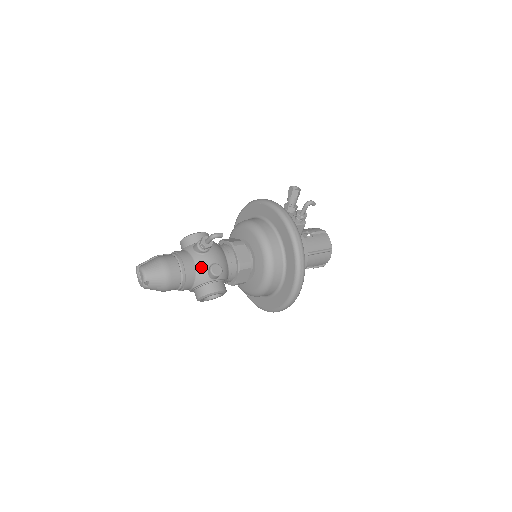
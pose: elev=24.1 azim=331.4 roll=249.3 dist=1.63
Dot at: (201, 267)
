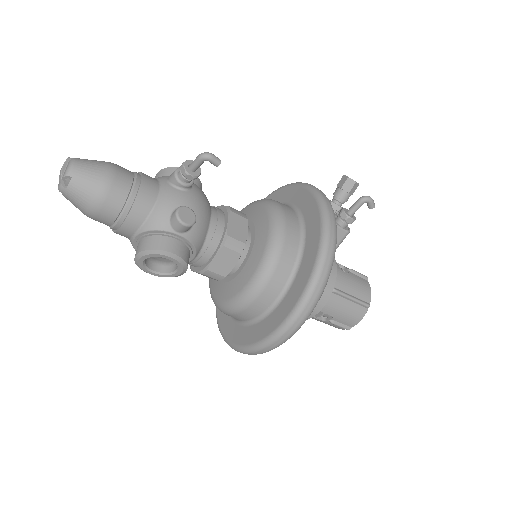
Dot at: (165, 203)
